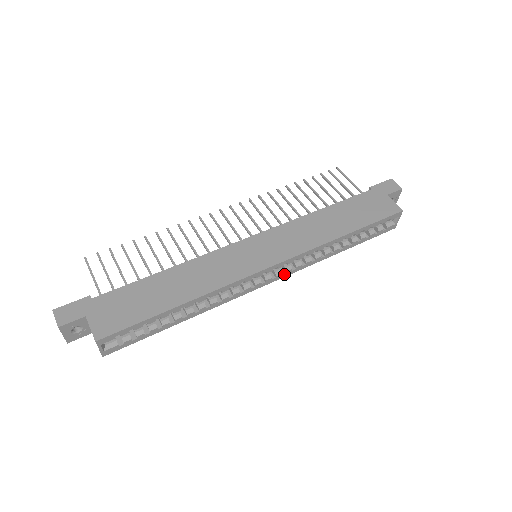
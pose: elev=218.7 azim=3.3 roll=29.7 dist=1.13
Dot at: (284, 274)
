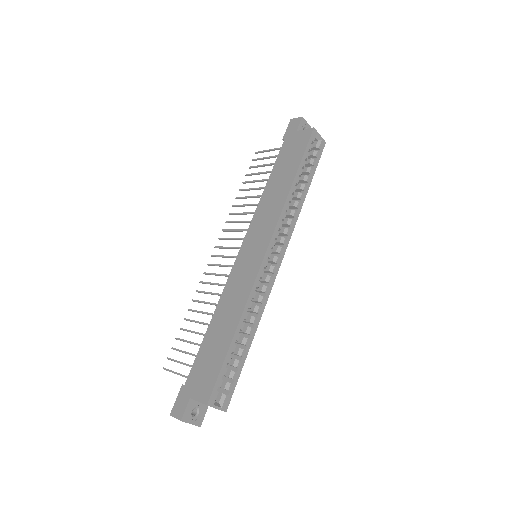
Dot at: (284, 247)
